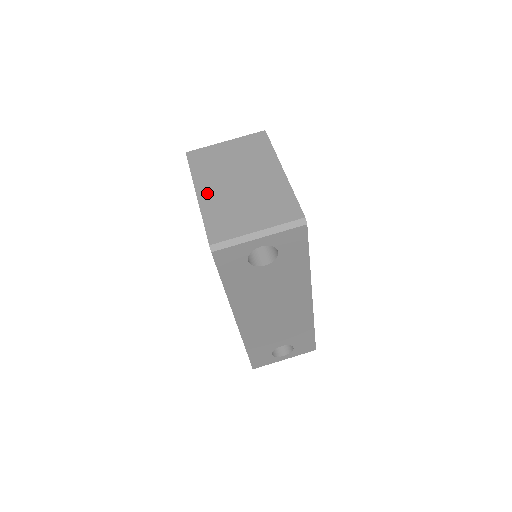
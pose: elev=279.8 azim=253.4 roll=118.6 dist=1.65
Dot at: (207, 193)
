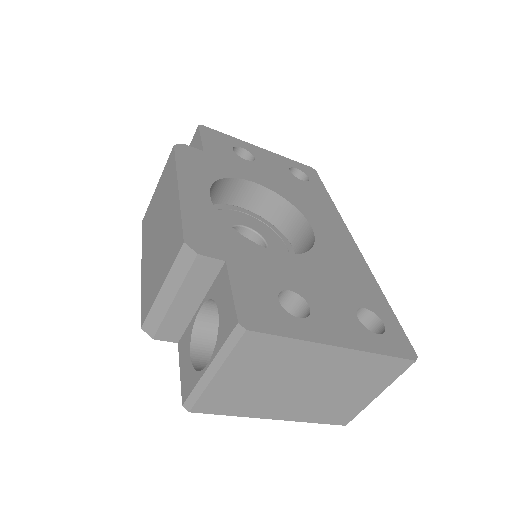
Dot at: (284, 413)
